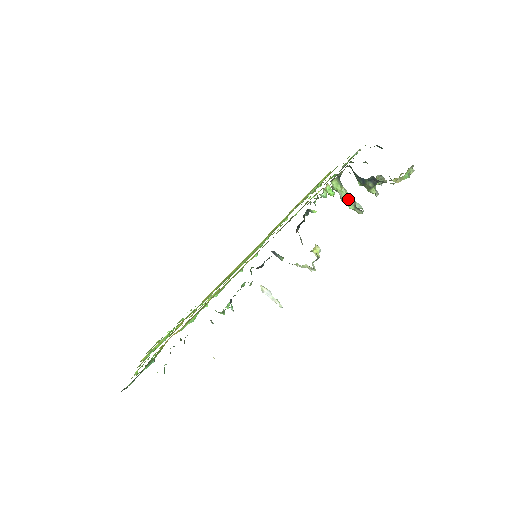
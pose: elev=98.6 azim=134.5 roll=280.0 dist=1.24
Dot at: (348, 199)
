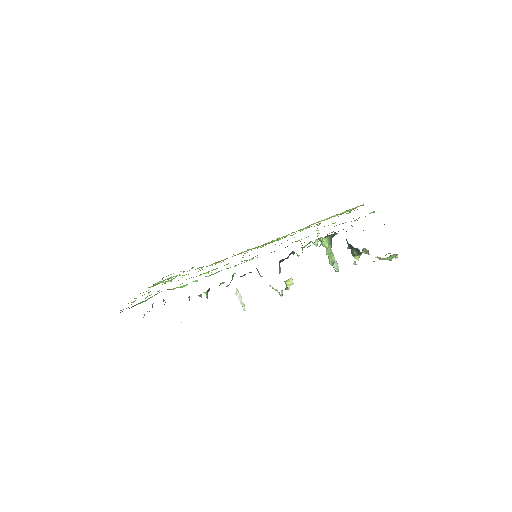
Dot at: (330, 257)
